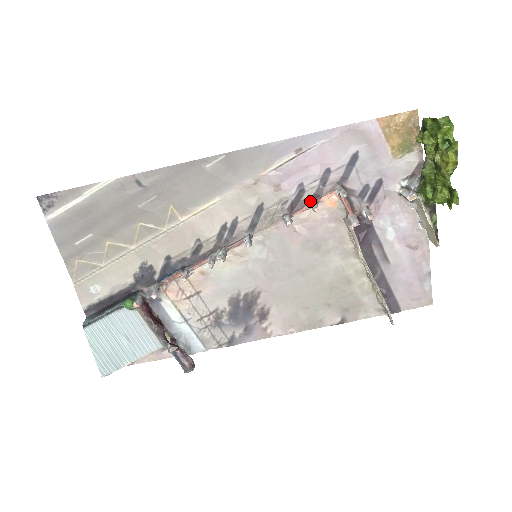
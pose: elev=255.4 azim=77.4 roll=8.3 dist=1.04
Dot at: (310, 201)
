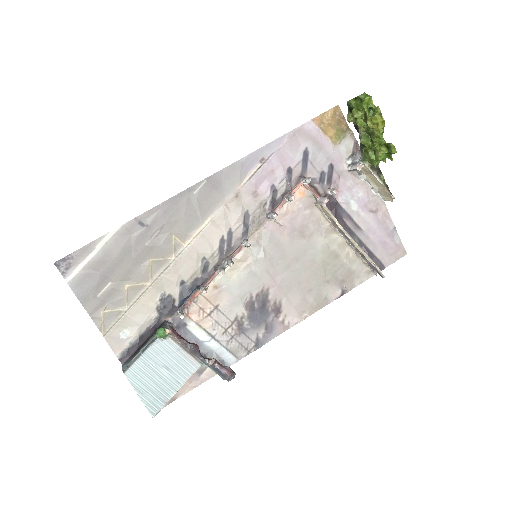
Dot at: (284, 197)
